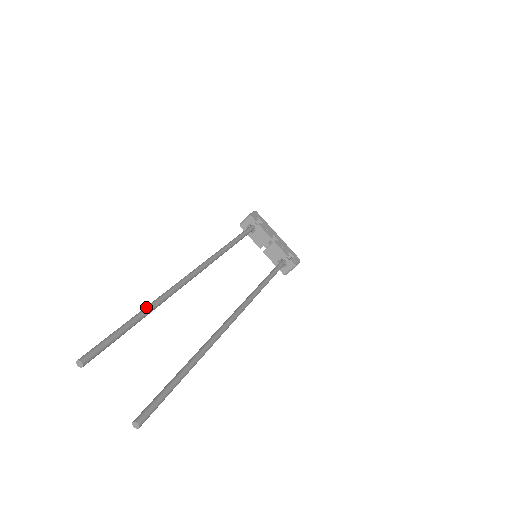
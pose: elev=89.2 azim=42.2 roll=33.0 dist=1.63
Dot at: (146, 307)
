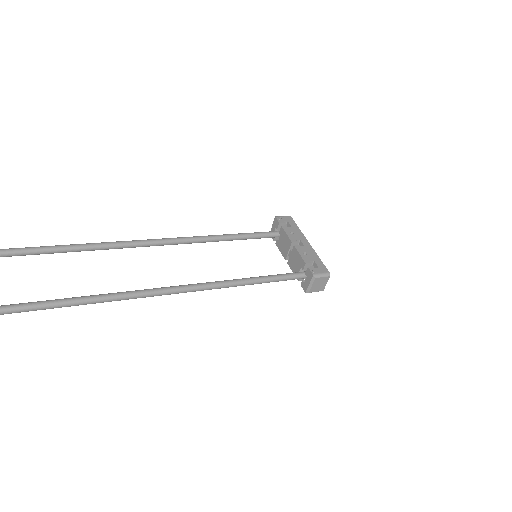
Dot at: occluded
